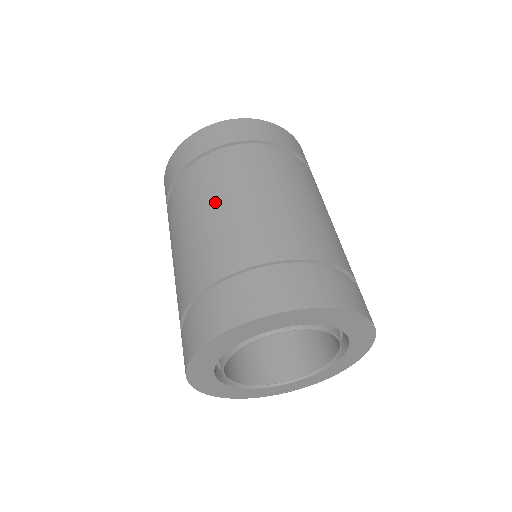
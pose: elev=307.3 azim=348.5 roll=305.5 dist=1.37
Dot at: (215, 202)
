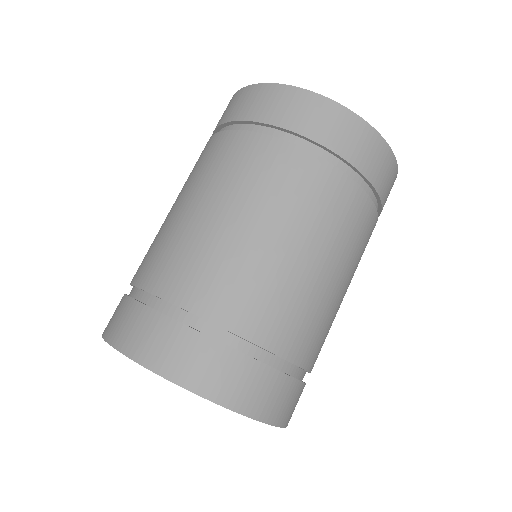
Dot at: (259, 217)
